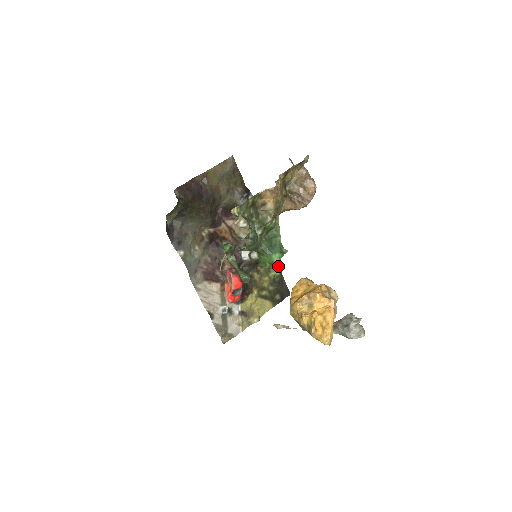
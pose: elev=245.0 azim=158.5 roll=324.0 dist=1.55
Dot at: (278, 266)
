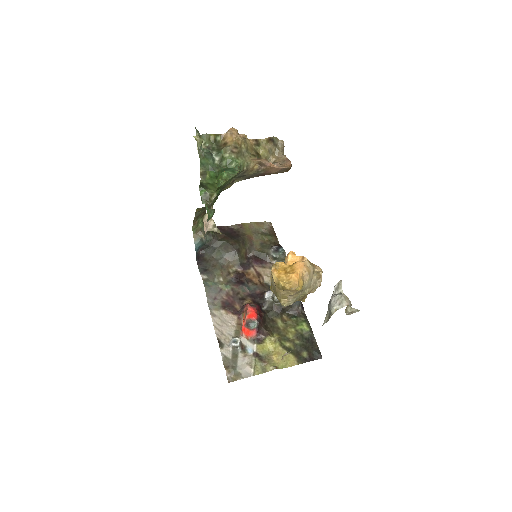
Dot at: (308, 322)
